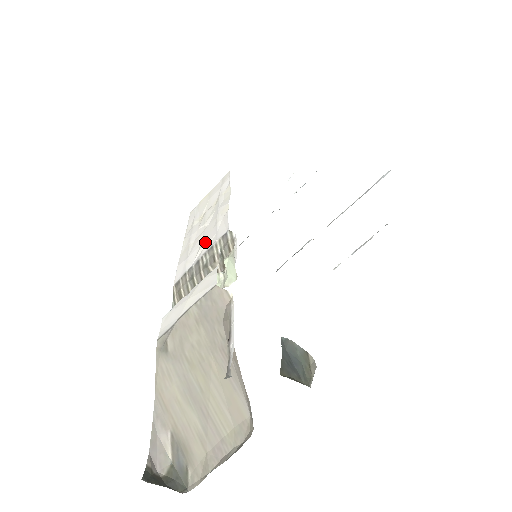
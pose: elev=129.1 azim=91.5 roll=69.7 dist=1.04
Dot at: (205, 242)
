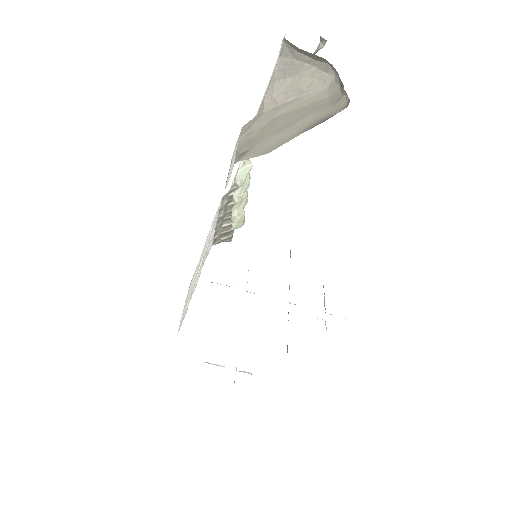
Dot at: occluded
